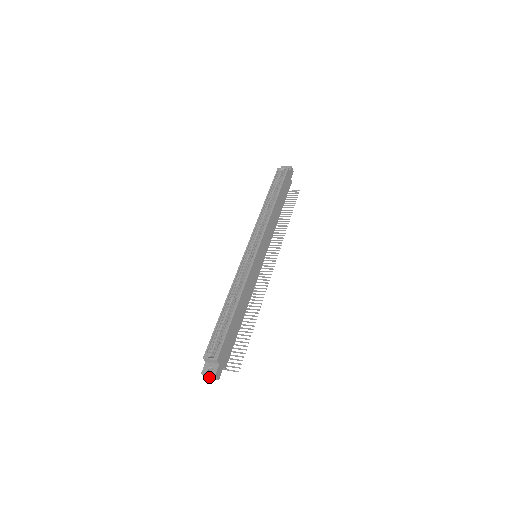
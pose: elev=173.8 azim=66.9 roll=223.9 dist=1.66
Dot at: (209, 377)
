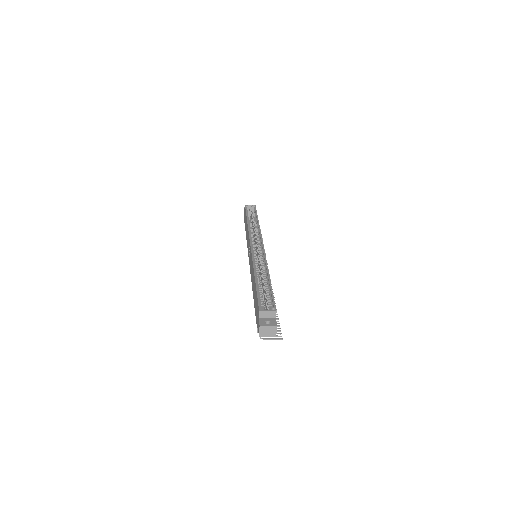
Dot at: (266, 332)
